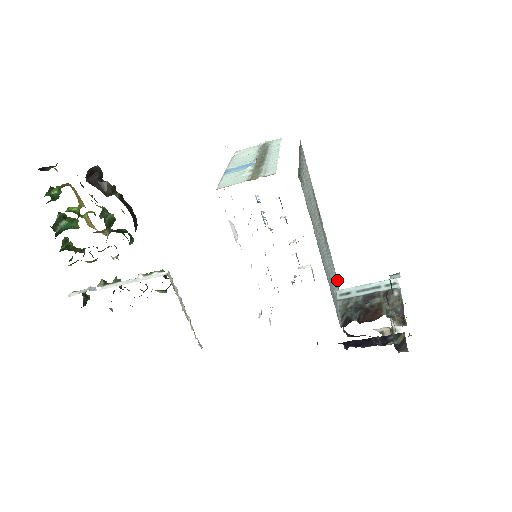
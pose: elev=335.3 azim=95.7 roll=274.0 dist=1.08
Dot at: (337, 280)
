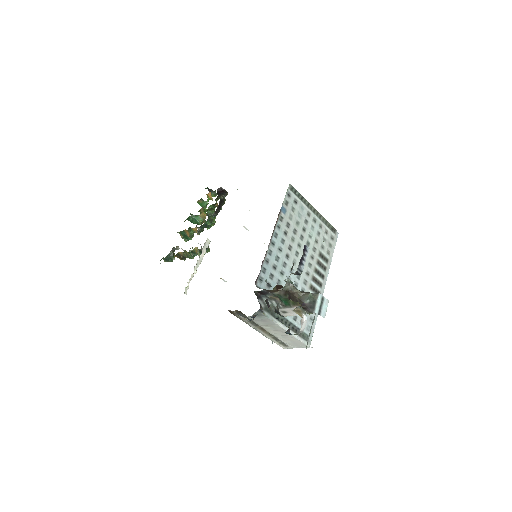
Dot at: (310, 342)
